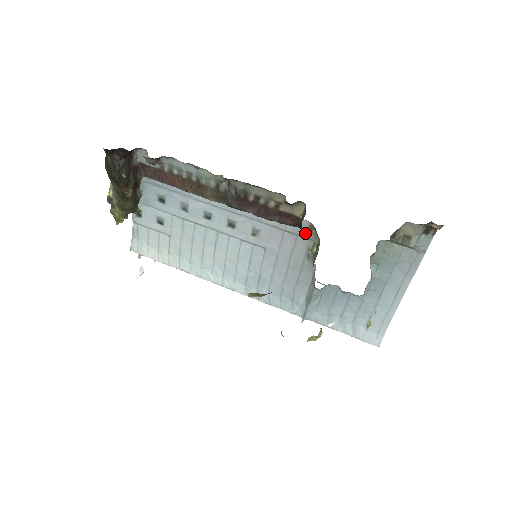
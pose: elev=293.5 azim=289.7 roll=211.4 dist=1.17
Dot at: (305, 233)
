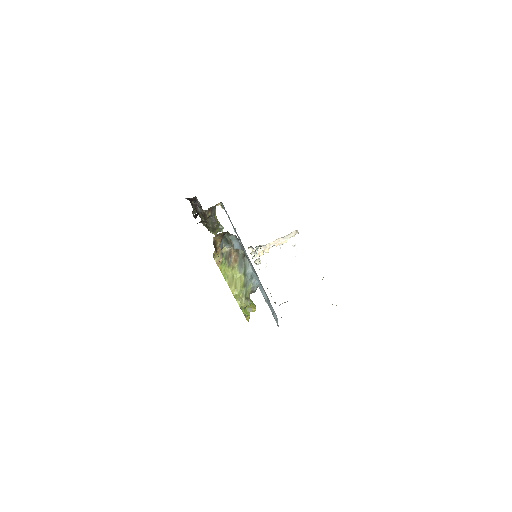
Dot at: occluded
